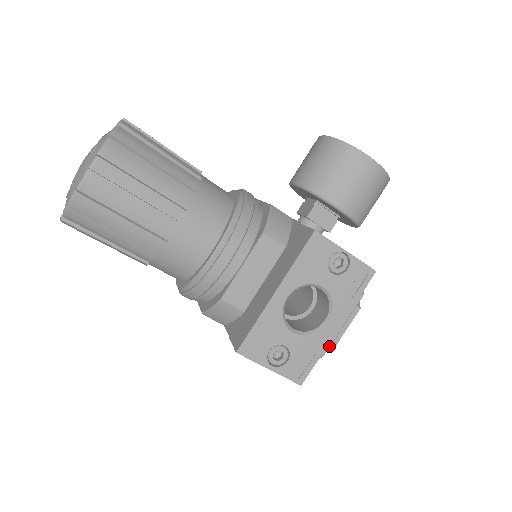
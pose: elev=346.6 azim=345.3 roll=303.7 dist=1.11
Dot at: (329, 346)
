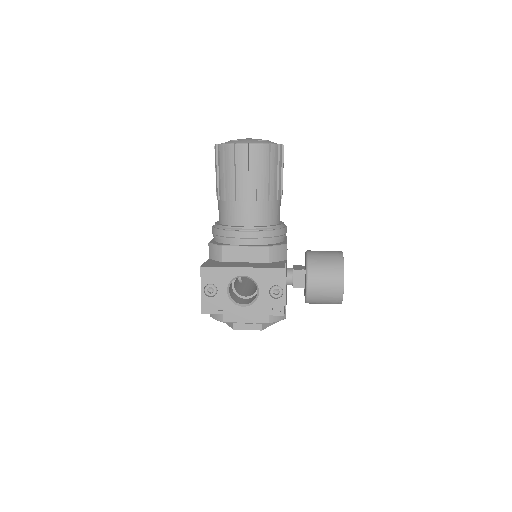
Dot at: (231, 322)
